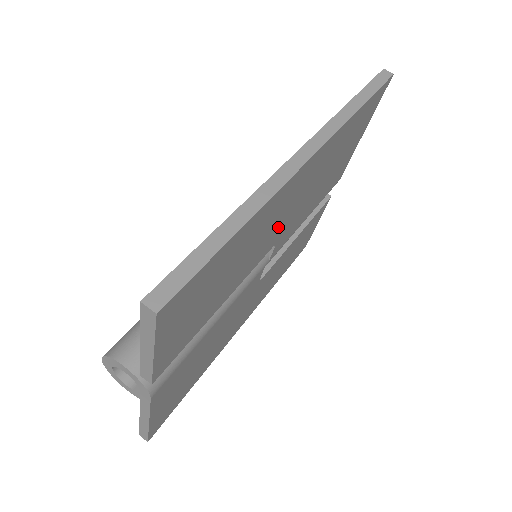
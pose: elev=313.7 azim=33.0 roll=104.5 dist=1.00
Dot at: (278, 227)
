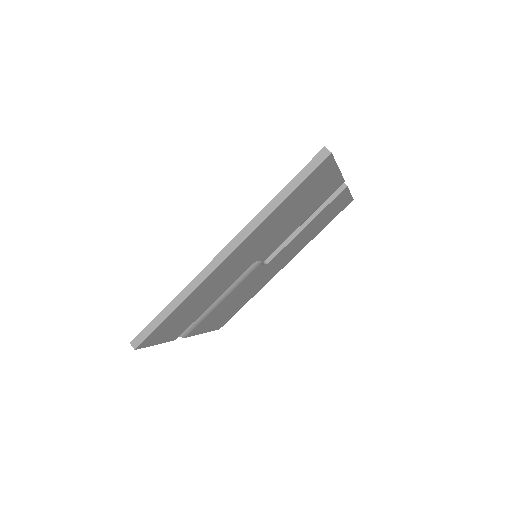
Dot at: (241, 266)
